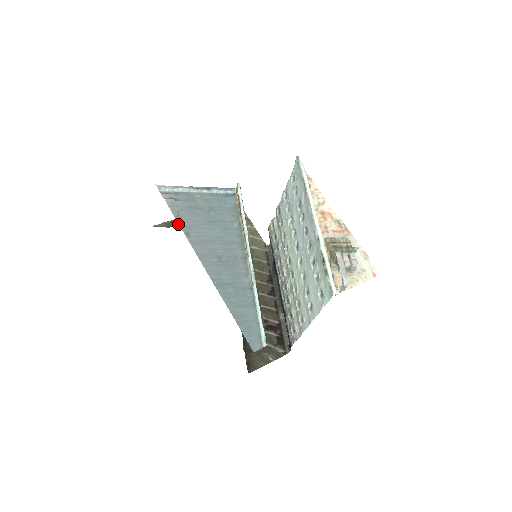
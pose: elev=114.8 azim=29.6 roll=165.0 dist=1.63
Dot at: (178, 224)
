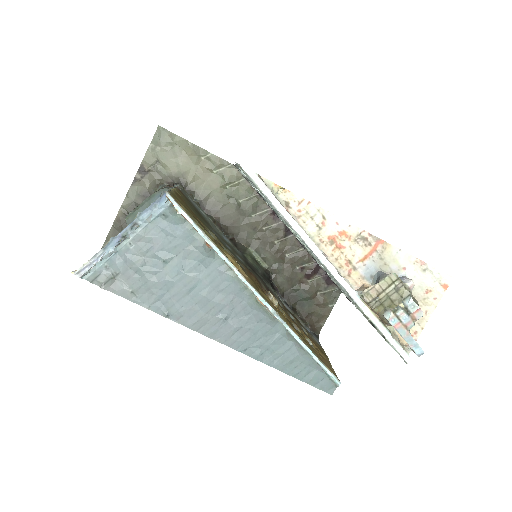
Dot at: (123, 226)
